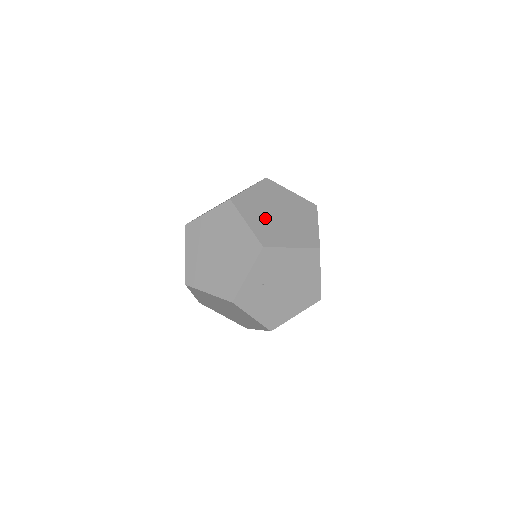
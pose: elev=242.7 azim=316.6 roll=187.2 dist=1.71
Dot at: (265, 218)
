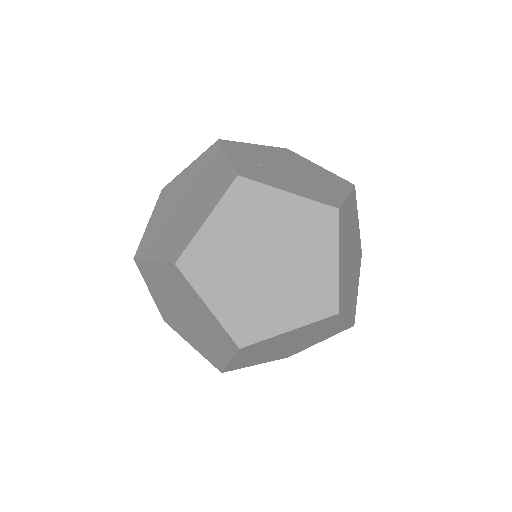
Dot at: occluded
